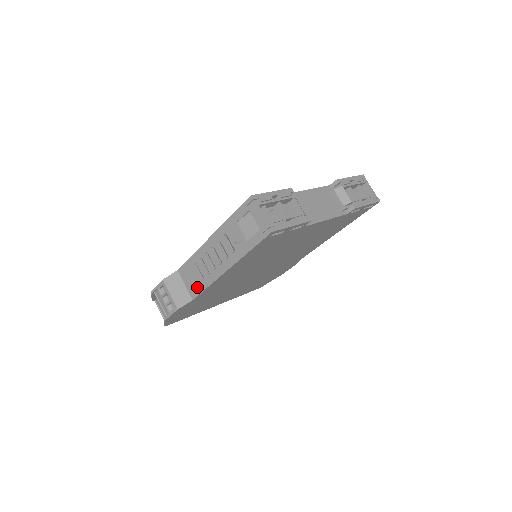
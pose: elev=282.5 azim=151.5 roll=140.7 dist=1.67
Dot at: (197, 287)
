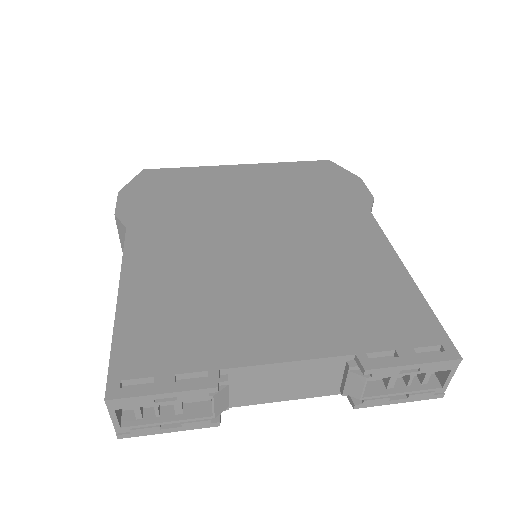
Dot at: occluded
